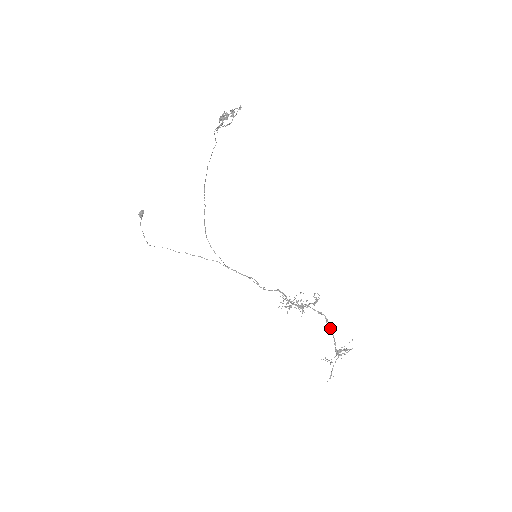
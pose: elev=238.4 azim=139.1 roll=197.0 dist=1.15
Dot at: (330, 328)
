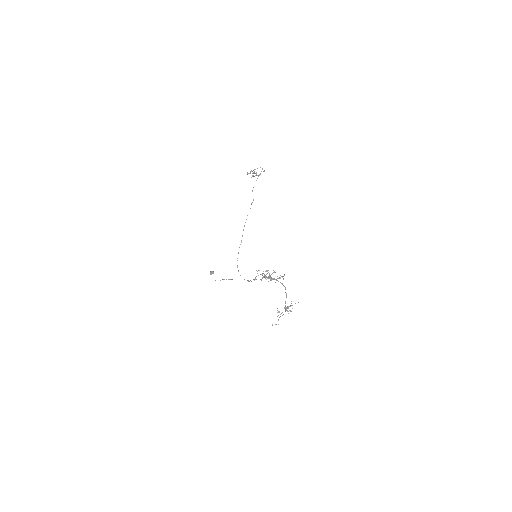
Dot at: (286, 293)
